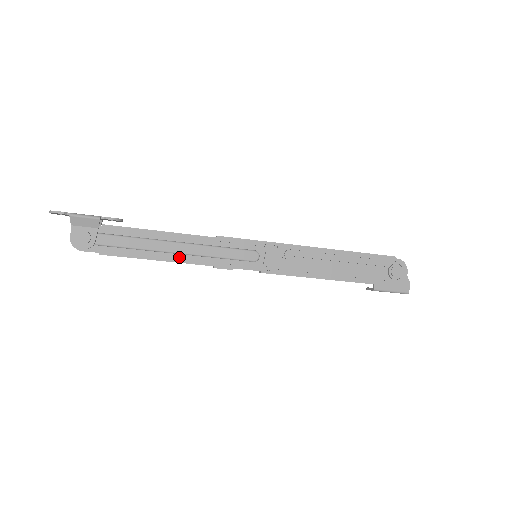
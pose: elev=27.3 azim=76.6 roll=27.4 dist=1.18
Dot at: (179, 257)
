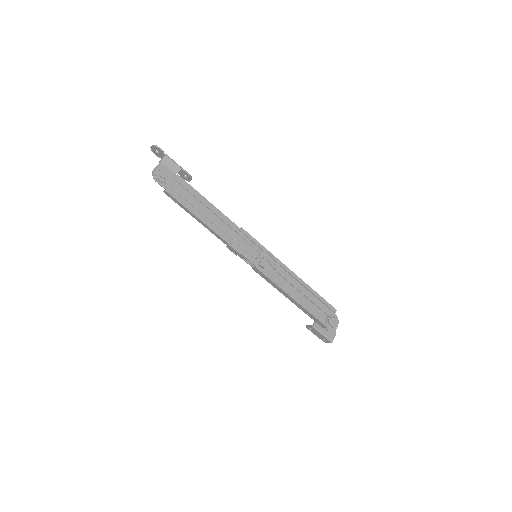
Dot at: (212, 225)
